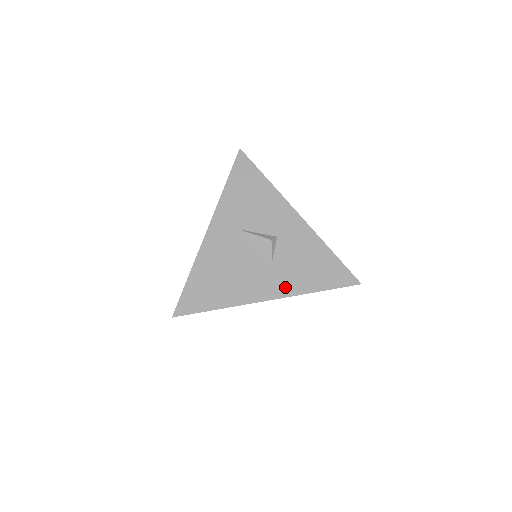
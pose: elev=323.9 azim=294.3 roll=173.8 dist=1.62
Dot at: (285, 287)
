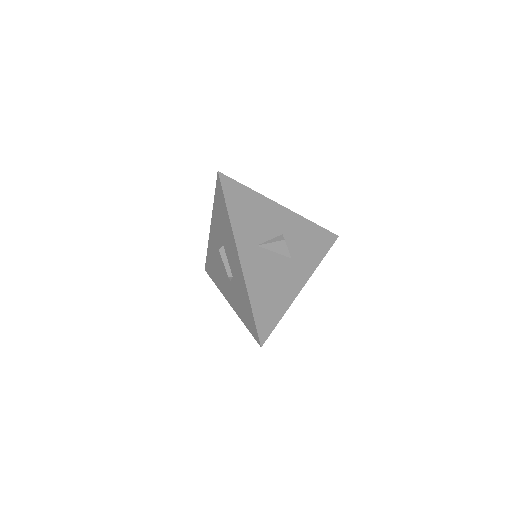
Dot at: (306, 269)
